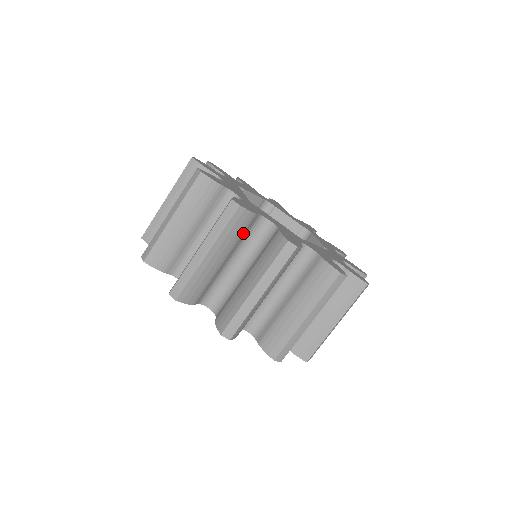
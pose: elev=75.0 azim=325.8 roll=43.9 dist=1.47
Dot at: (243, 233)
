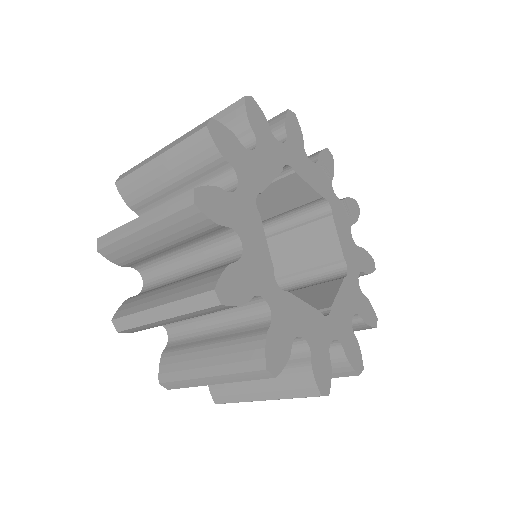
Dot at: occluded
